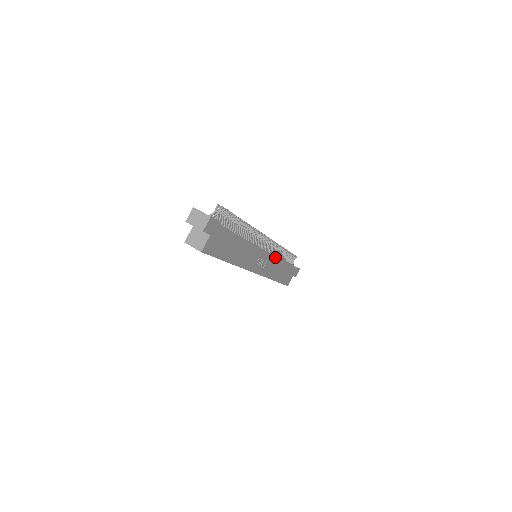
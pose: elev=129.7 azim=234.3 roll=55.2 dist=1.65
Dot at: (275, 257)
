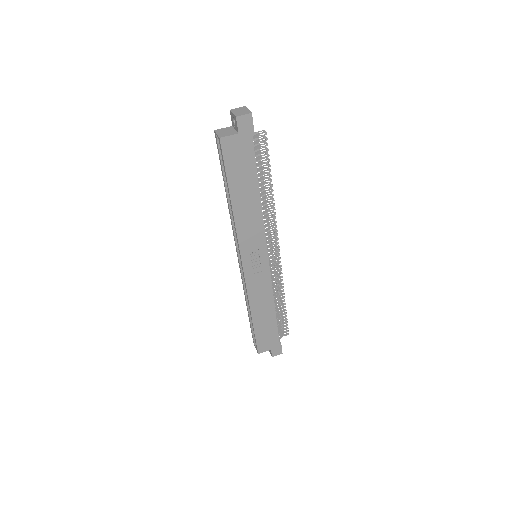
Dot at: (271, 283)
